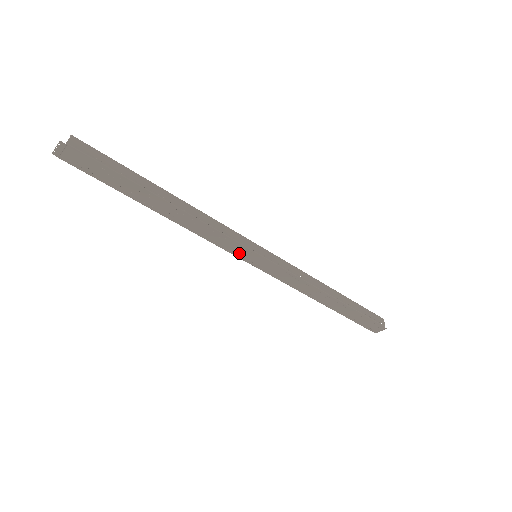
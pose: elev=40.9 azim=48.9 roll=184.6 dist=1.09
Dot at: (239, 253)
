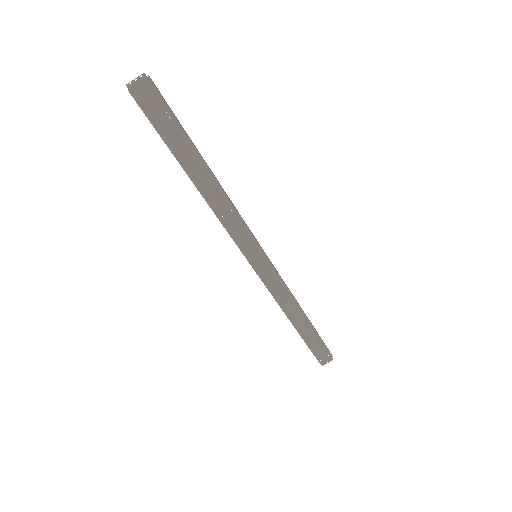
Dot at: (246, 248)
